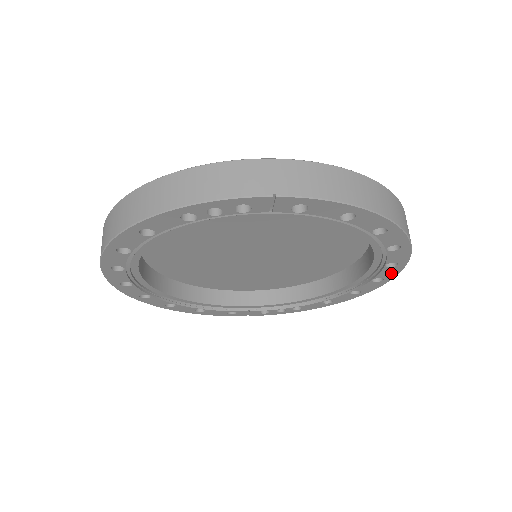
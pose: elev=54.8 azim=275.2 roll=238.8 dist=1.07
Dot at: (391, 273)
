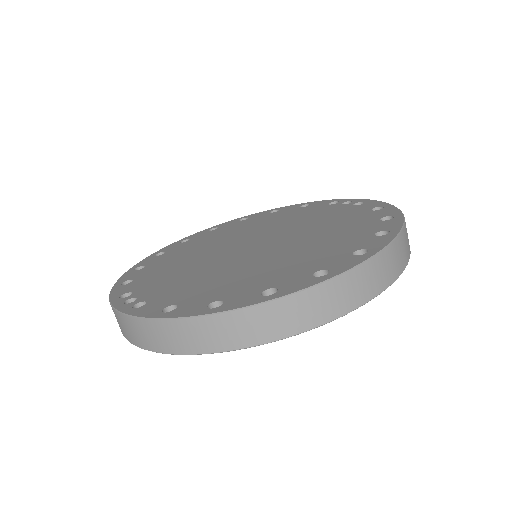
Dot at: occluded
